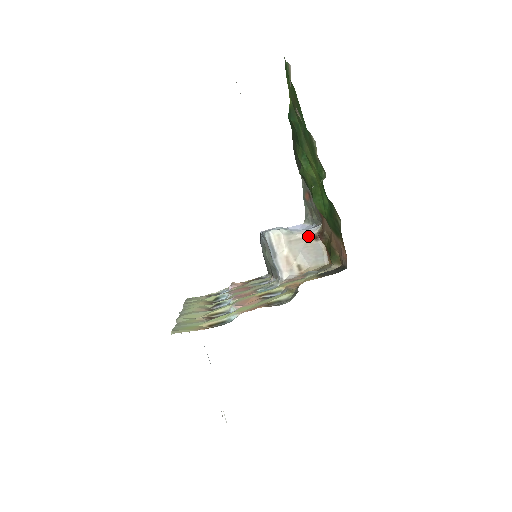
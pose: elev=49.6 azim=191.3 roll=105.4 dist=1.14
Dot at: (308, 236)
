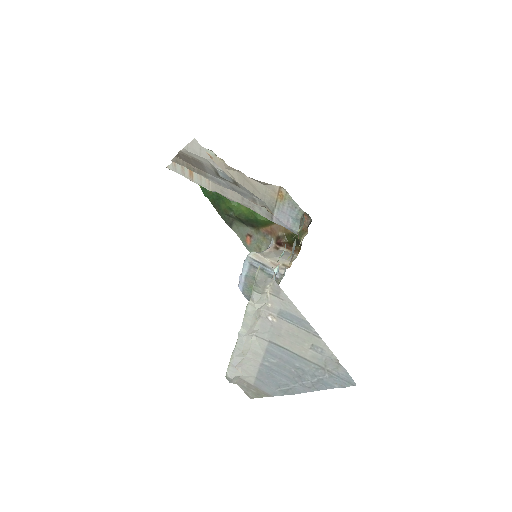
Dot at: (271, 248)
